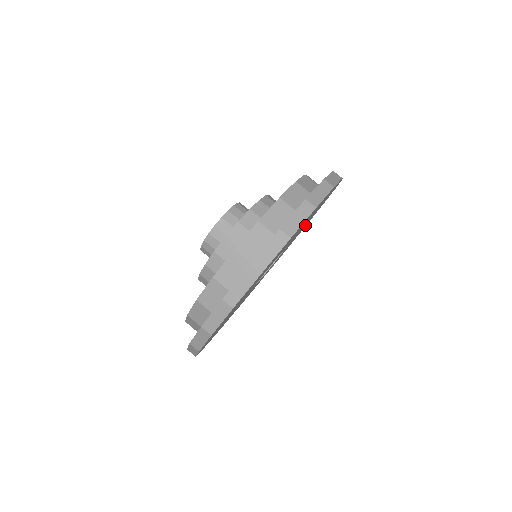
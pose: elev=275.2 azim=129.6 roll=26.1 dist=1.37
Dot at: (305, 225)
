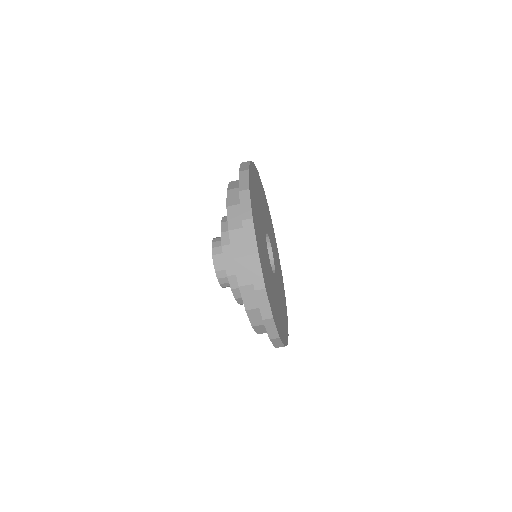
Dot at: (257, 190)
